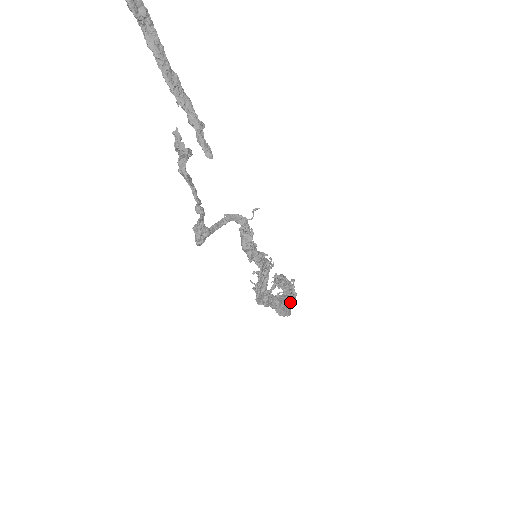
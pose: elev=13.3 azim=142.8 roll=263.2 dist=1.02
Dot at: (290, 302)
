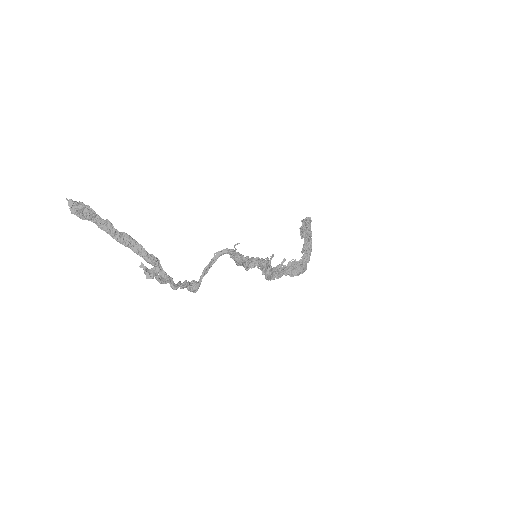
Dot at: (304, 262)
